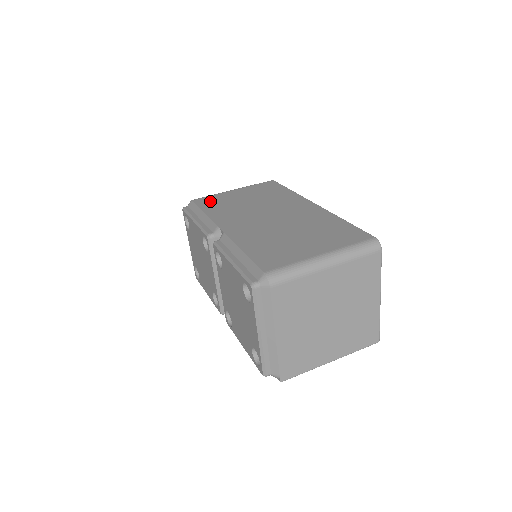
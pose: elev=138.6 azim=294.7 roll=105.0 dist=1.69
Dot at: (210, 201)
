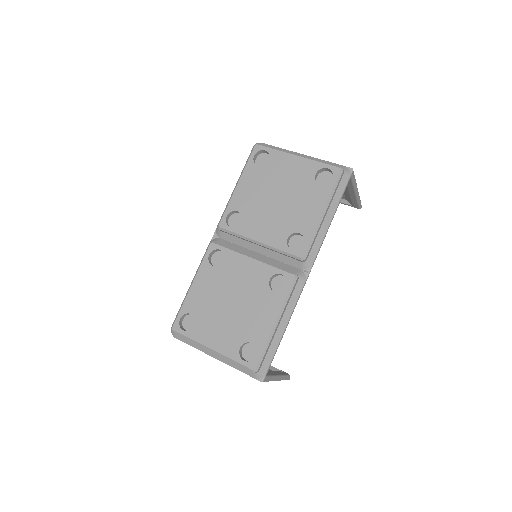
Dot at: occluded
